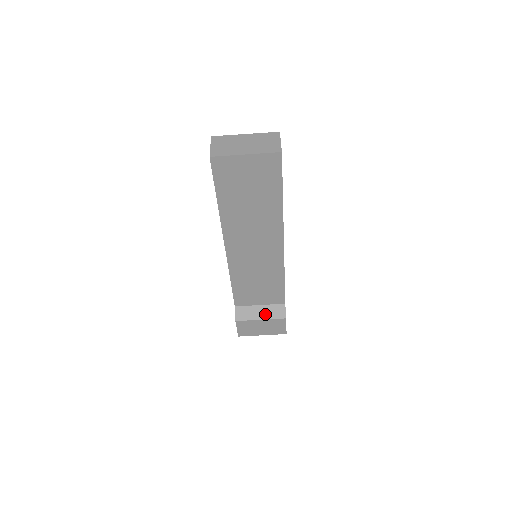
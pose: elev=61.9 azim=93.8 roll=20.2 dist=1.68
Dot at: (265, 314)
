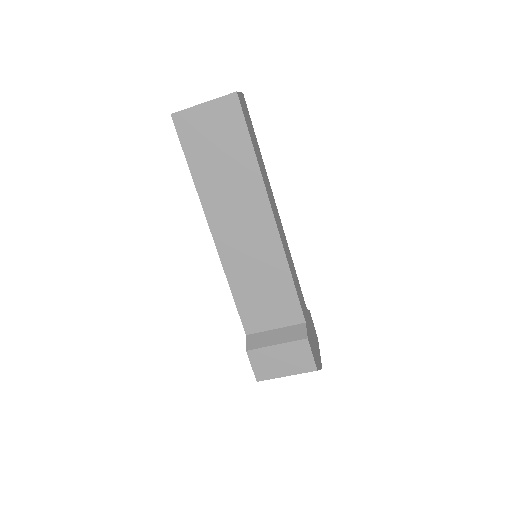
Dot at: (281, 338)
